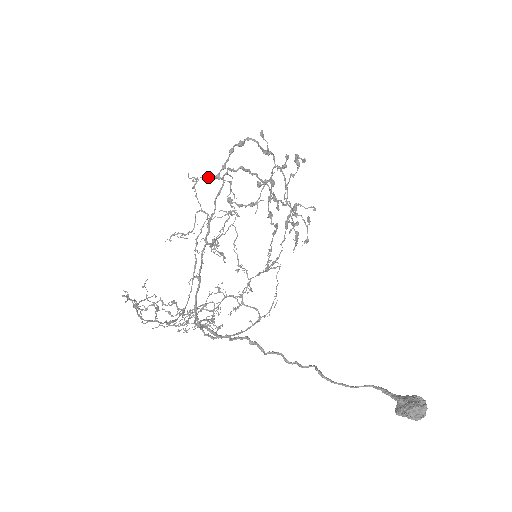
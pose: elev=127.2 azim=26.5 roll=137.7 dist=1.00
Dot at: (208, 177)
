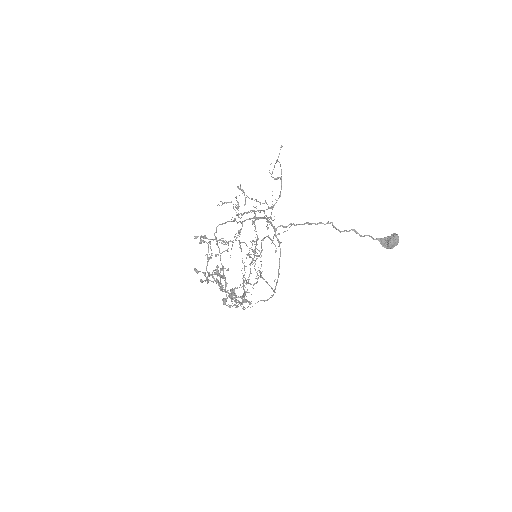
Dot at: (197, 236)
